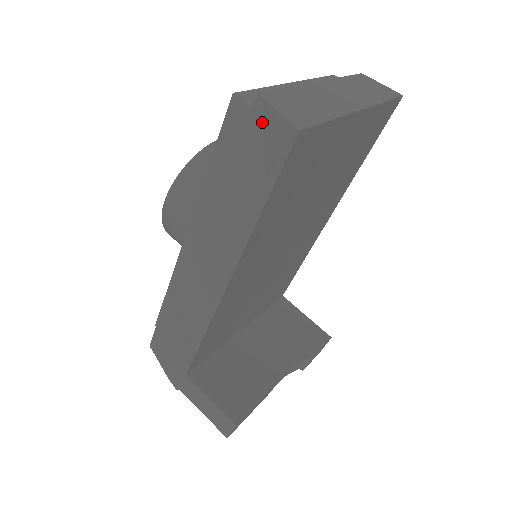
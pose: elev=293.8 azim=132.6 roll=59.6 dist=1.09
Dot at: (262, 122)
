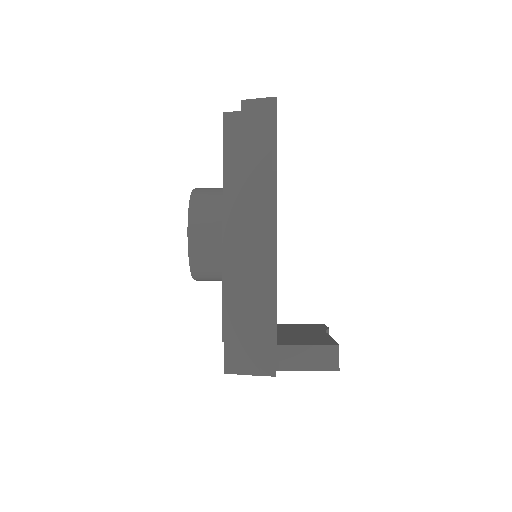
Dot at: (251, 110)
